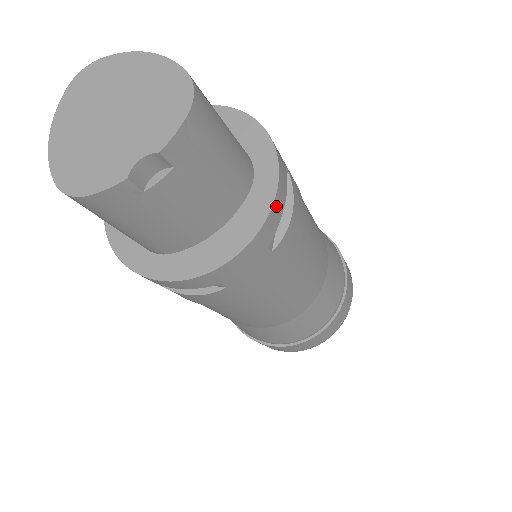
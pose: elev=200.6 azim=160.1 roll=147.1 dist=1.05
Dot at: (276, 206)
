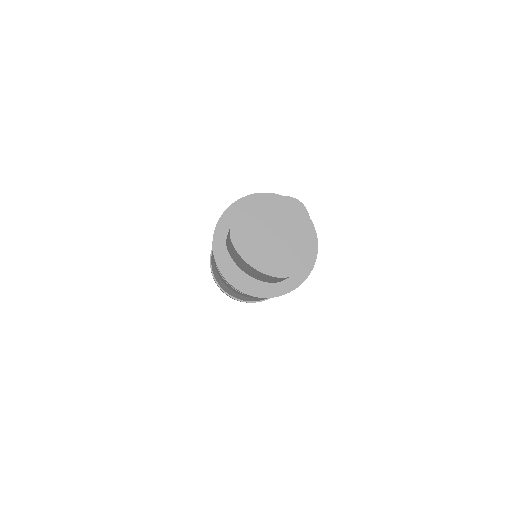
Dot at: occluded
